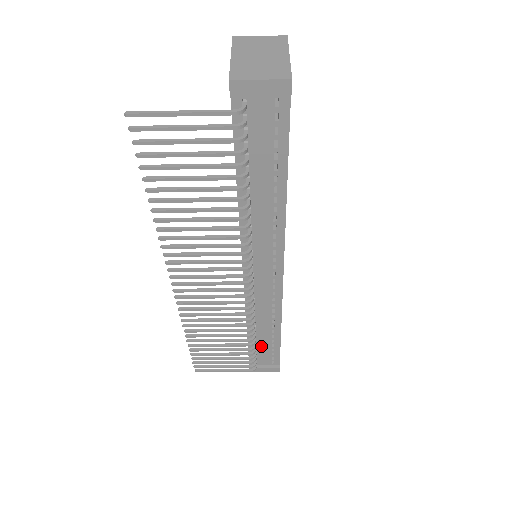
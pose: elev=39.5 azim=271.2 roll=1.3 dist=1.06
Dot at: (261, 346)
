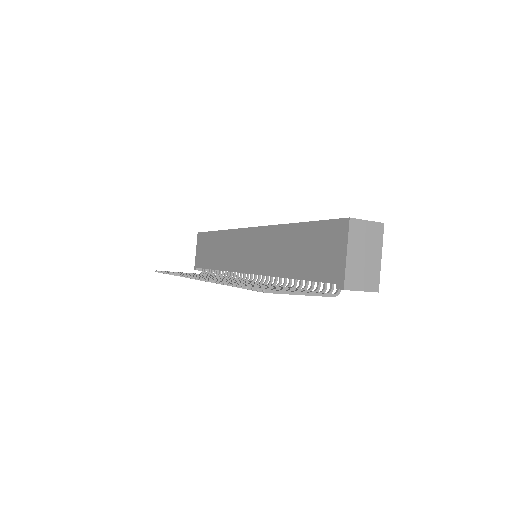
Dot at: occluded
